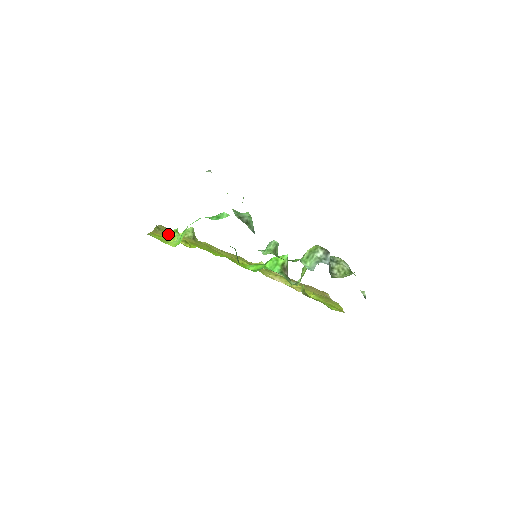
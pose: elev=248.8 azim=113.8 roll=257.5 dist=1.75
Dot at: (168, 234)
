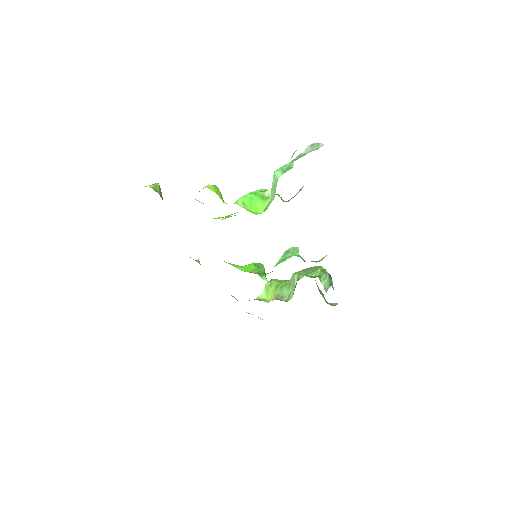
Dot at: (215, 188)
